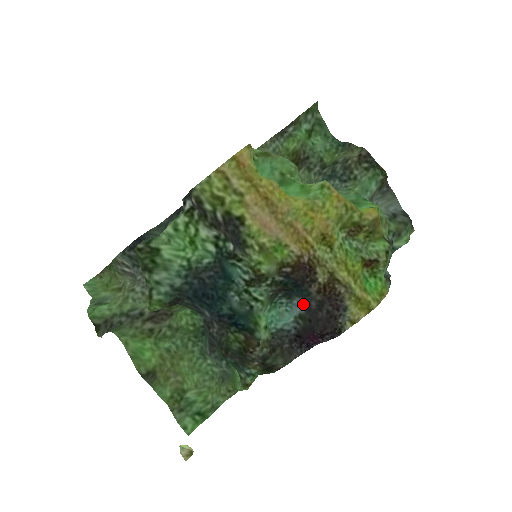
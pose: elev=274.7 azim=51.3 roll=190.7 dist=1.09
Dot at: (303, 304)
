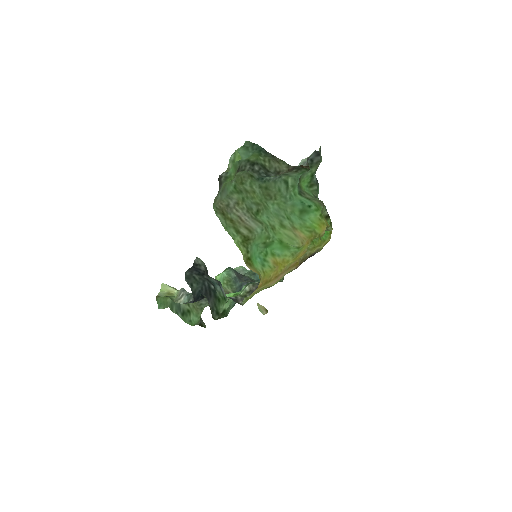
Dot at: occluded
